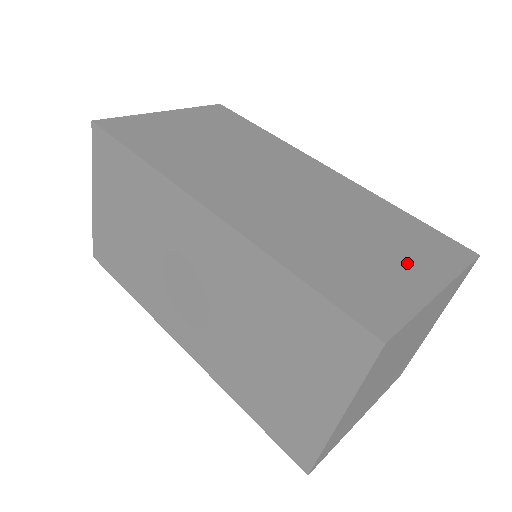
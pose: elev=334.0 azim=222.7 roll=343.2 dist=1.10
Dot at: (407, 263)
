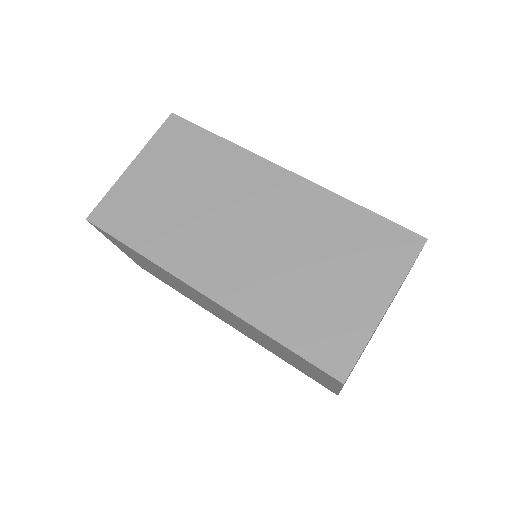
Dot at: (361, 284)
